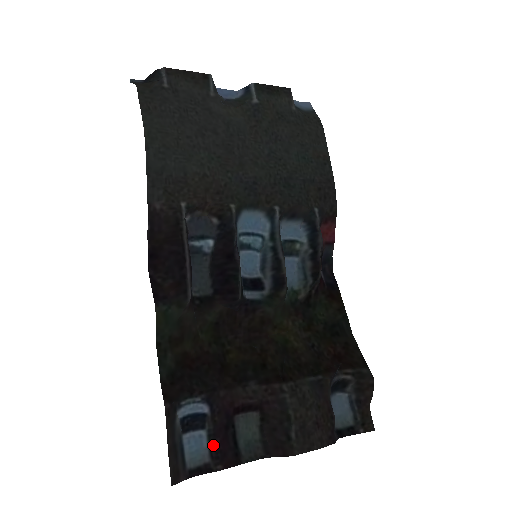
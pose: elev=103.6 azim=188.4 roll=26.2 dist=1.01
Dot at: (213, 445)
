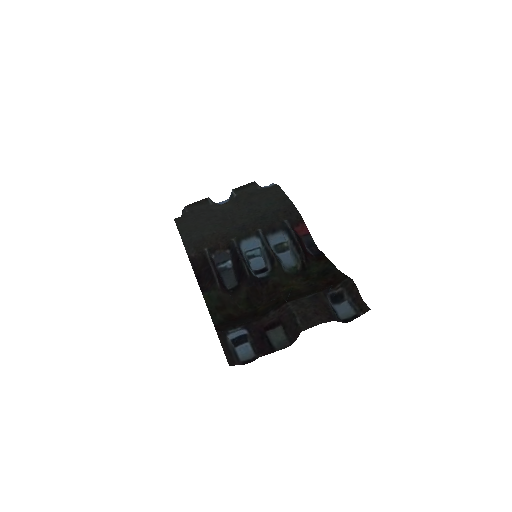
Dot at: (255, 348)
